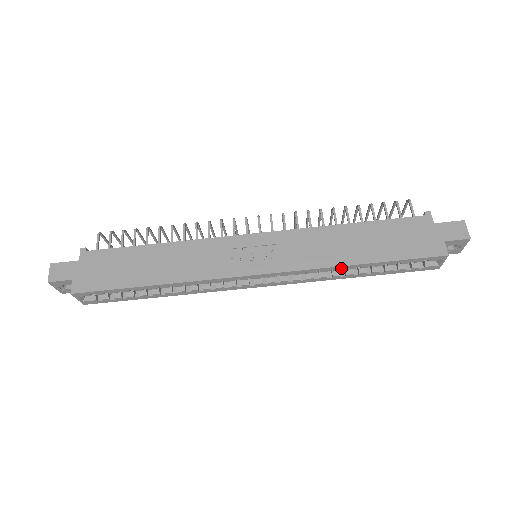
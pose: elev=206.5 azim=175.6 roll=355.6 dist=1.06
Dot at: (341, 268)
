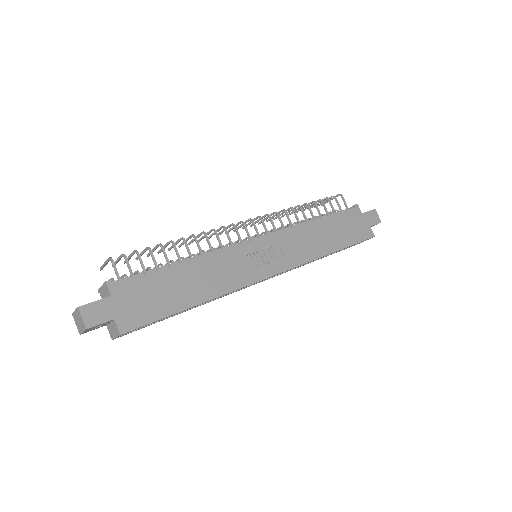
Dot at: occluded
